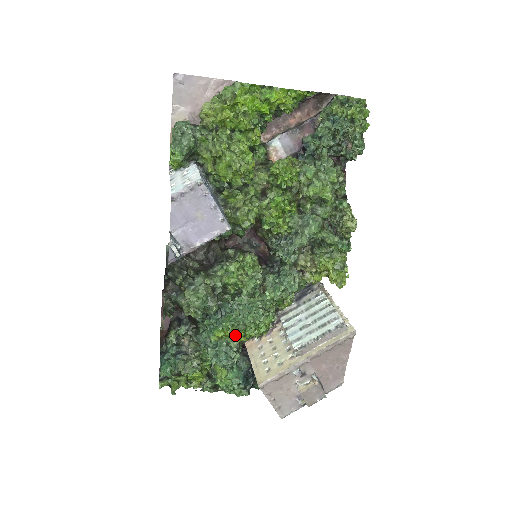
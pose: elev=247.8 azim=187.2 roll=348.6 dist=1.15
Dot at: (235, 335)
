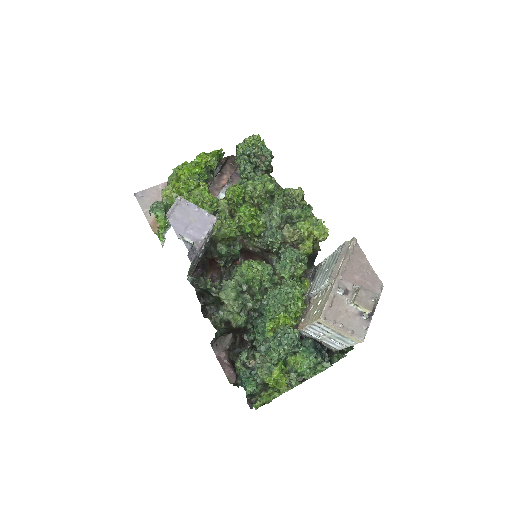
Dot at: (282, 318)
